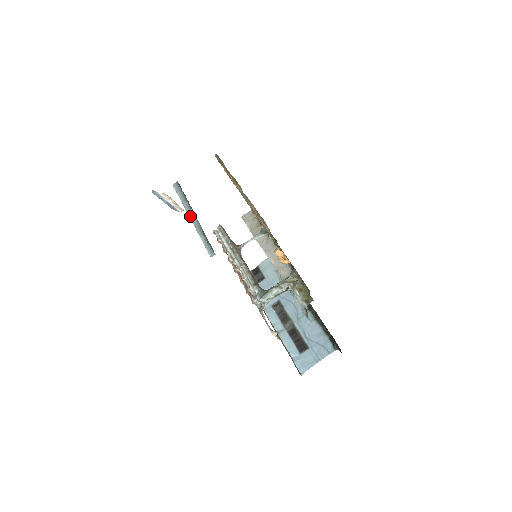
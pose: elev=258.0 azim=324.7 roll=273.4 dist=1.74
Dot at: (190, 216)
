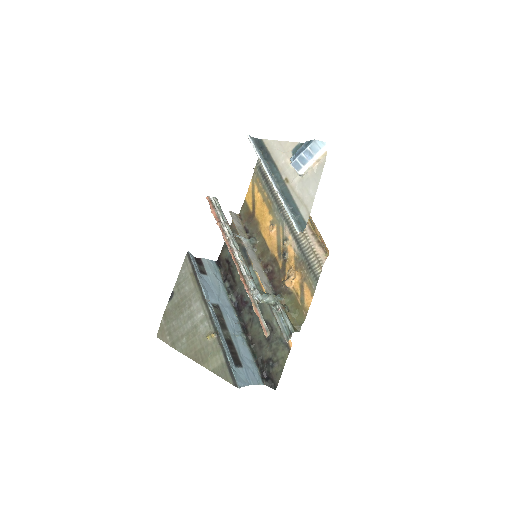
Dot at: (273, 178)
